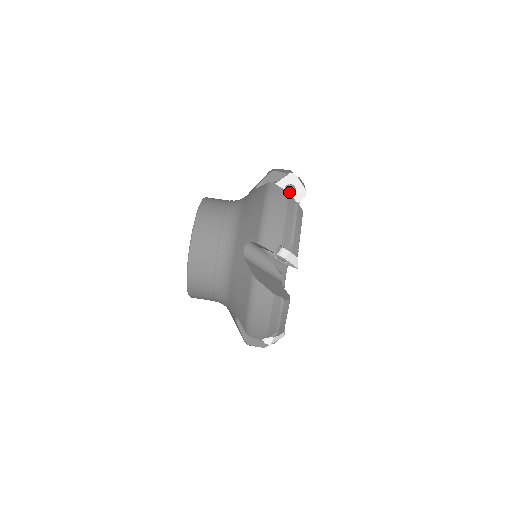
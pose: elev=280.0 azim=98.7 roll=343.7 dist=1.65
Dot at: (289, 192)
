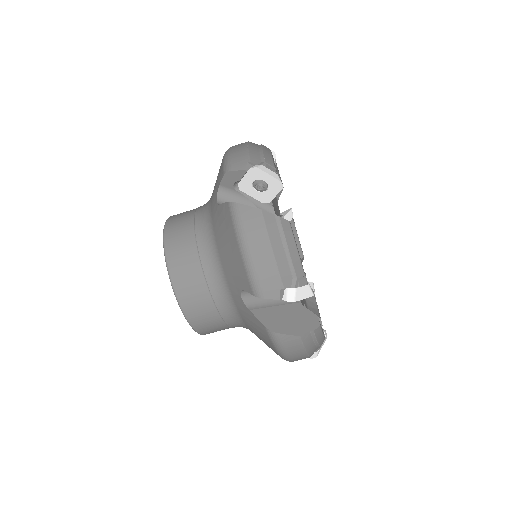
Dot at: (260, 188)
